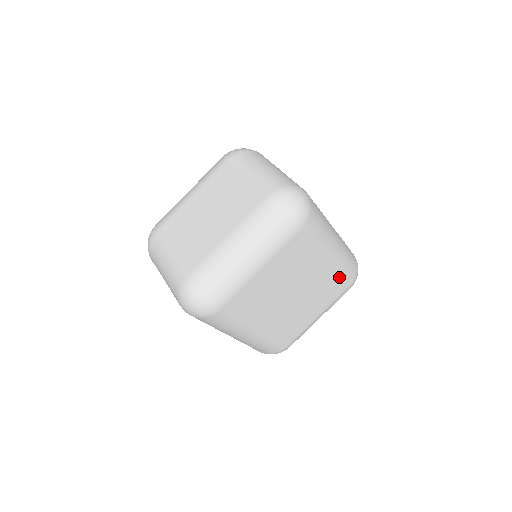
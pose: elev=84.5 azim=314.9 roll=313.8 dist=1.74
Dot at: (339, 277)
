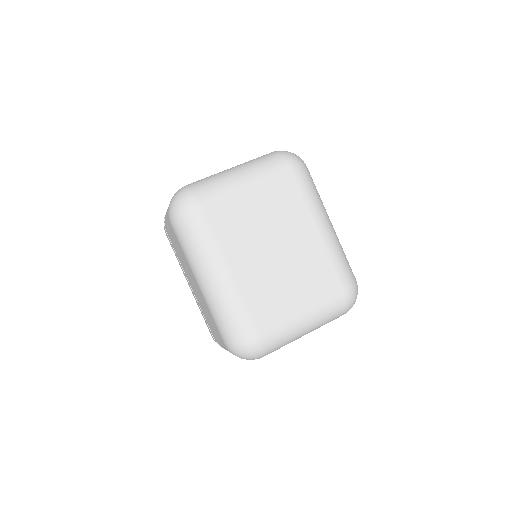
Dot at: (330, 266)
